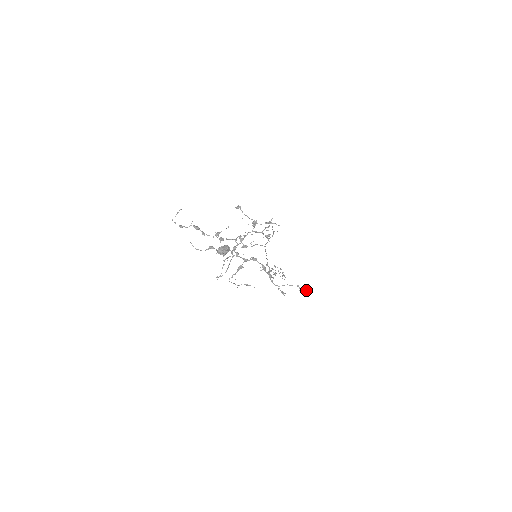
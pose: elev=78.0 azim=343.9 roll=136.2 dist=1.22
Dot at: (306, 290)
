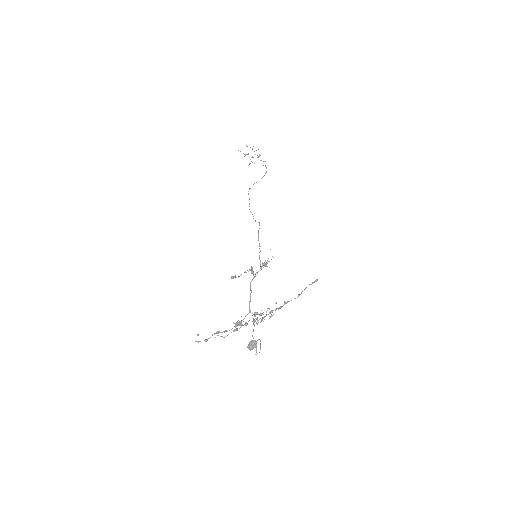
Dot at: occluded
